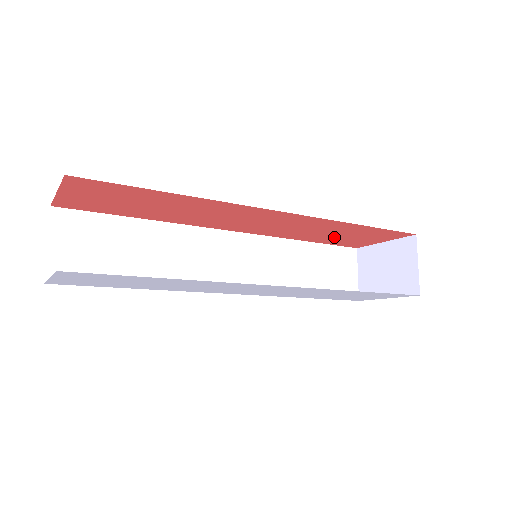
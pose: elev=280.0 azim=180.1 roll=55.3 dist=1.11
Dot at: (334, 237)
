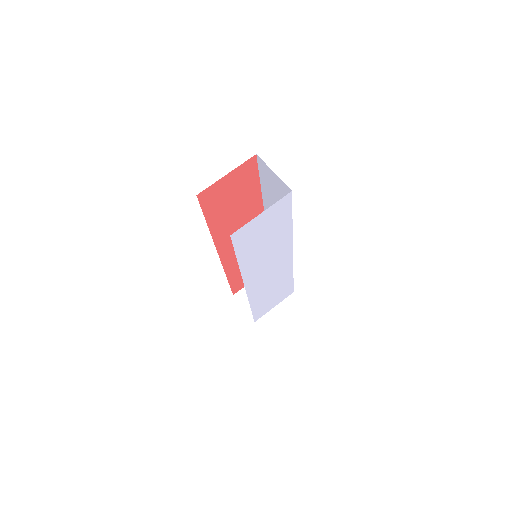
Dot at: occluded
